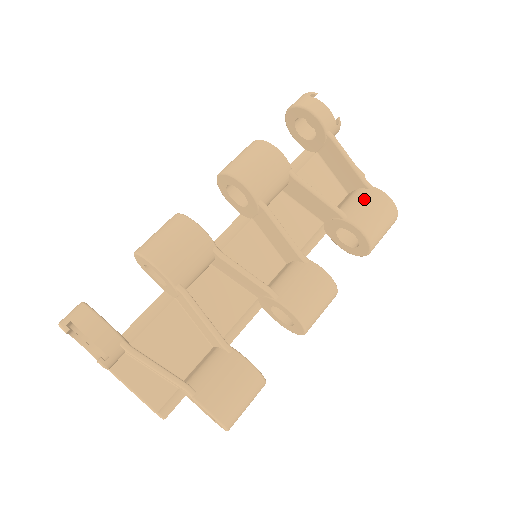
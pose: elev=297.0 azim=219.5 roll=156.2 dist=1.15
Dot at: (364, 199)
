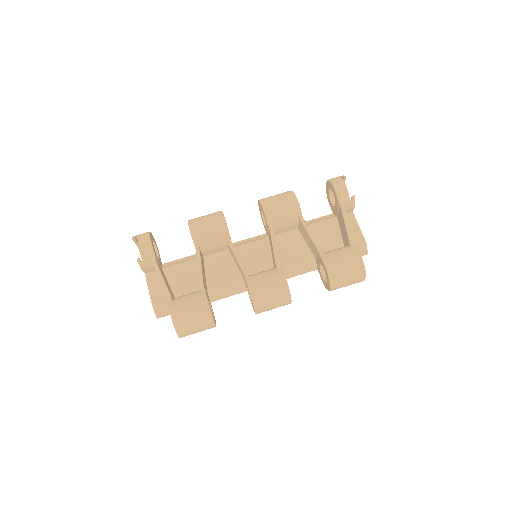
Dot at: (342, 250)
